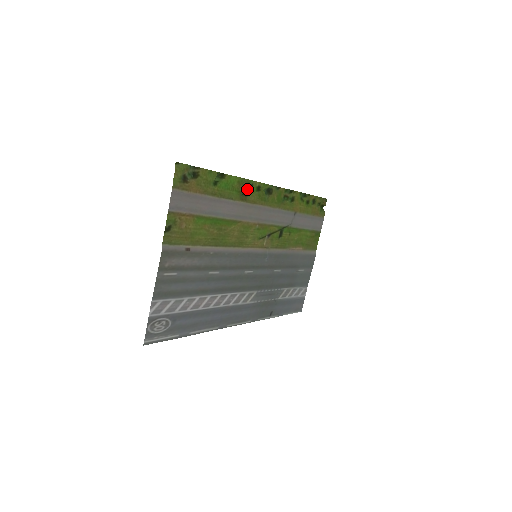
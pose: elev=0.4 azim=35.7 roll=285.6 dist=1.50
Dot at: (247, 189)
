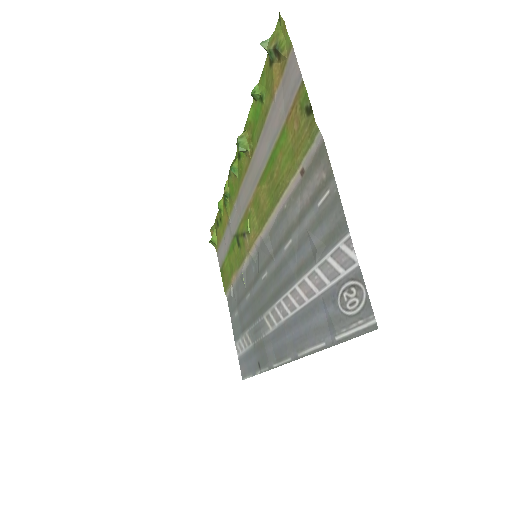
Dot at: occluded
